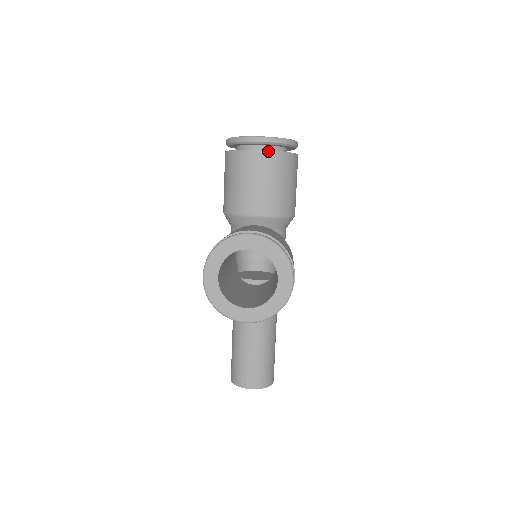
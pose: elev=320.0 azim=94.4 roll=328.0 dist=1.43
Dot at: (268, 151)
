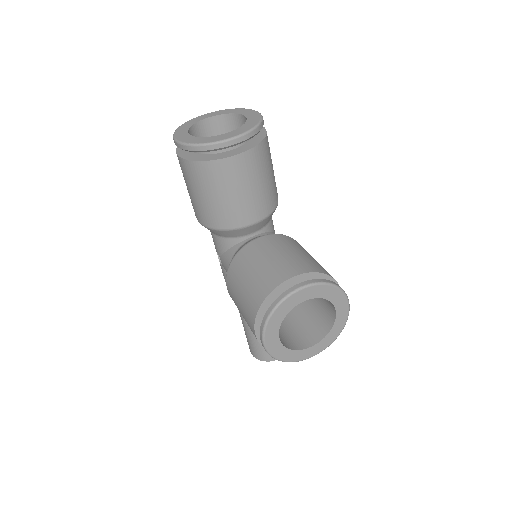
Dot at: (247, 151)
